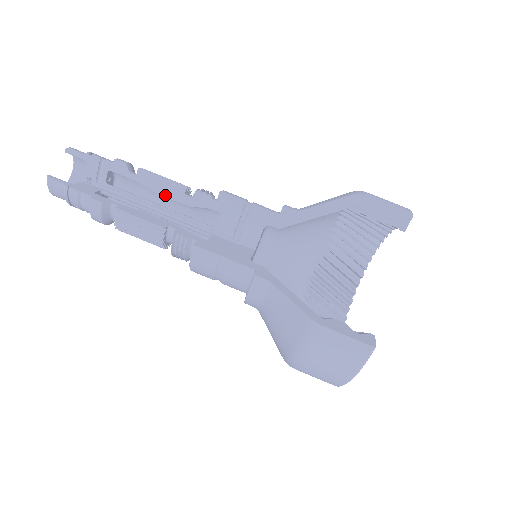
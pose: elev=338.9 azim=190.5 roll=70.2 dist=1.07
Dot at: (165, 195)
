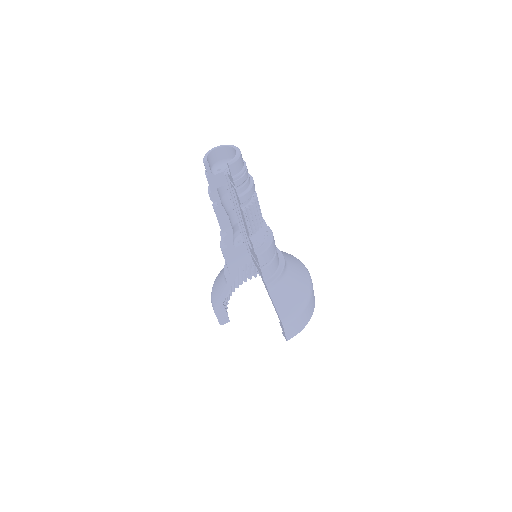
Dot at: (244, 222)
